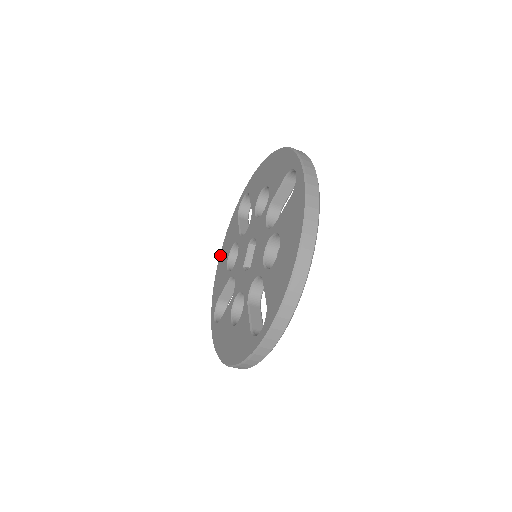
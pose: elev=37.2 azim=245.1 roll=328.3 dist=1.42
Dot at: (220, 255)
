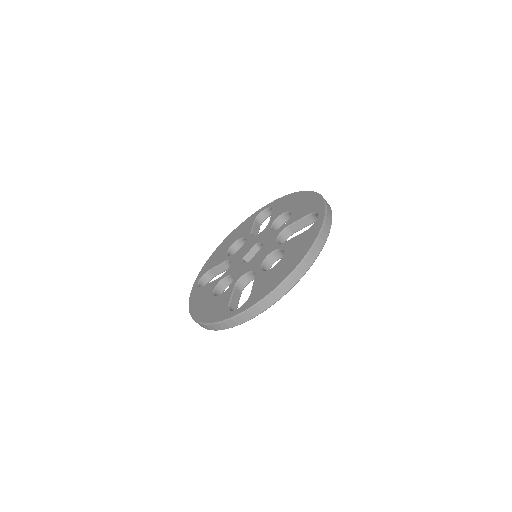
Dot at: (225, 239)
